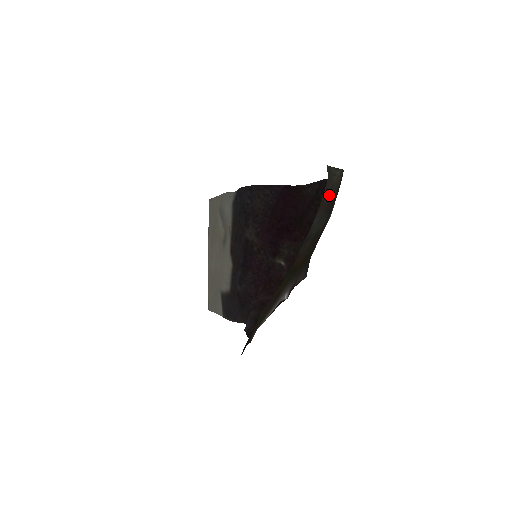
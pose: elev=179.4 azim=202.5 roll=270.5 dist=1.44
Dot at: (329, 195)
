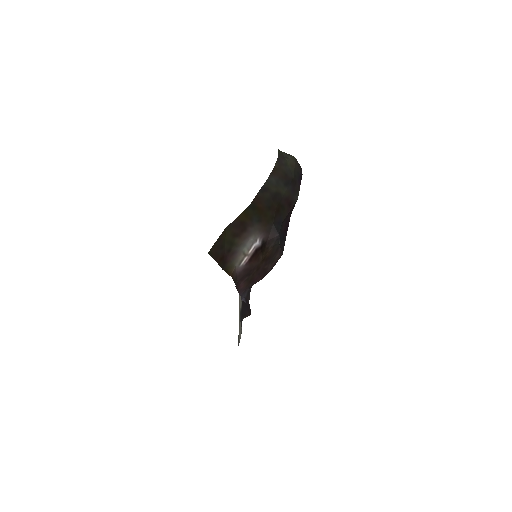
Dot at: (284, 170)
